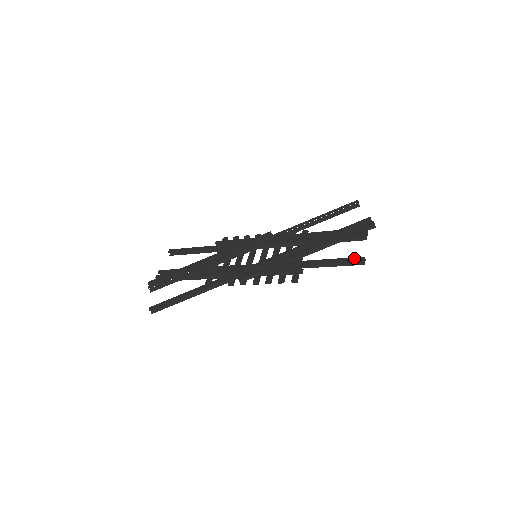
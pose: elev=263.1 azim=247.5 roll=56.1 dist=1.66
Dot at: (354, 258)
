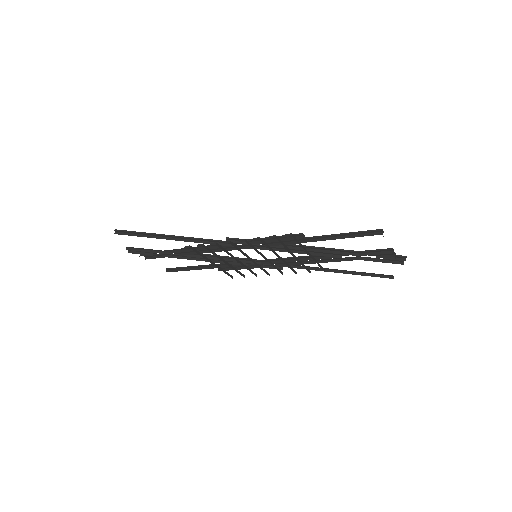
Dot at: (370, 232)
